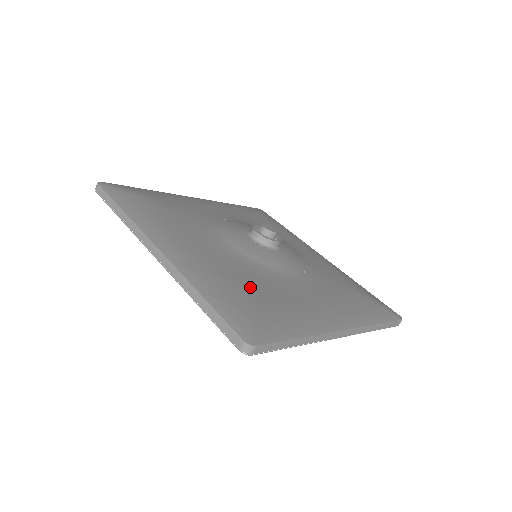
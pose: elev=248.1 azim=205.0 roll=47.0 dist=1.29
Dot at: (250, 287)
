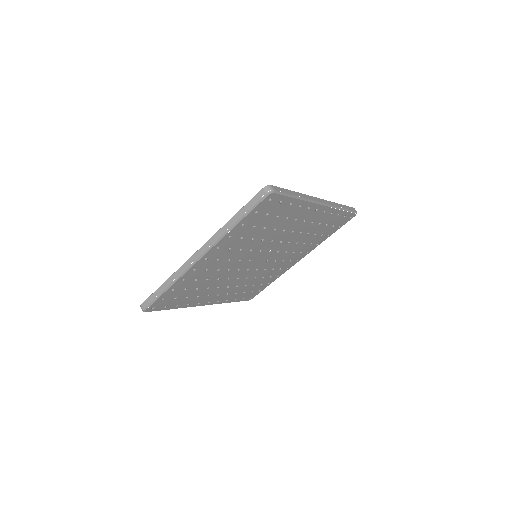
Dot at: occluded
